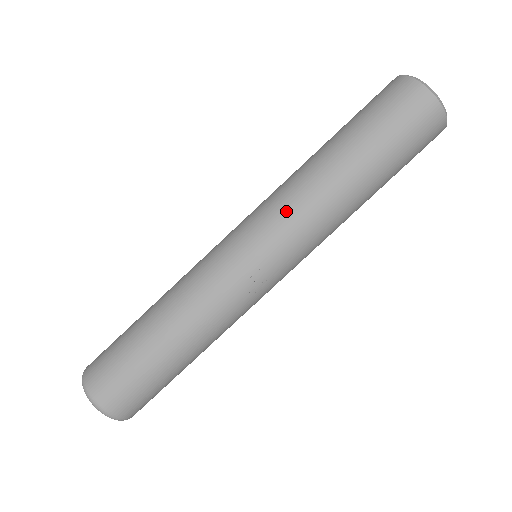
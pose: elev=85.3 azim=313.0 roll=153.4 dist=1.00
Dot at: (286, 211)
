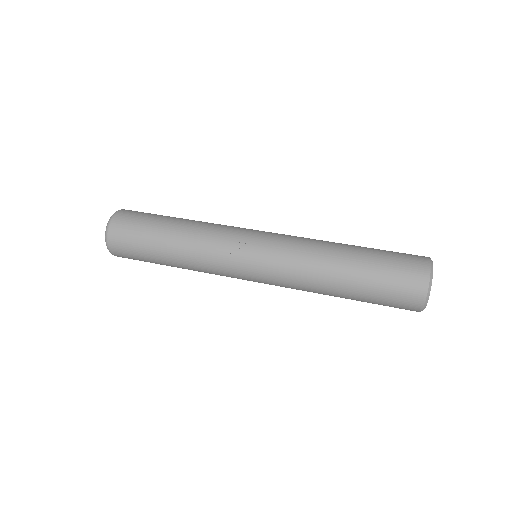
Dot at: (294, 240)
